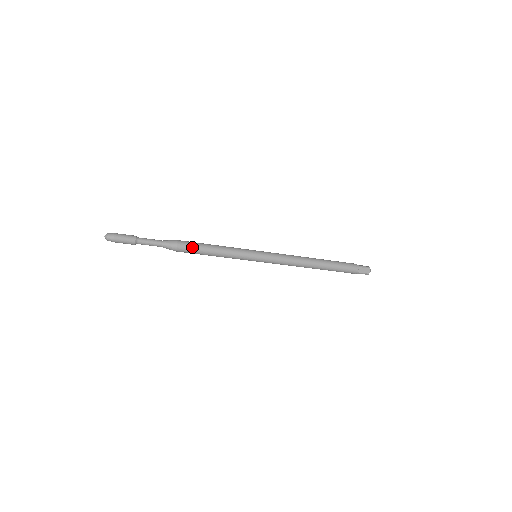
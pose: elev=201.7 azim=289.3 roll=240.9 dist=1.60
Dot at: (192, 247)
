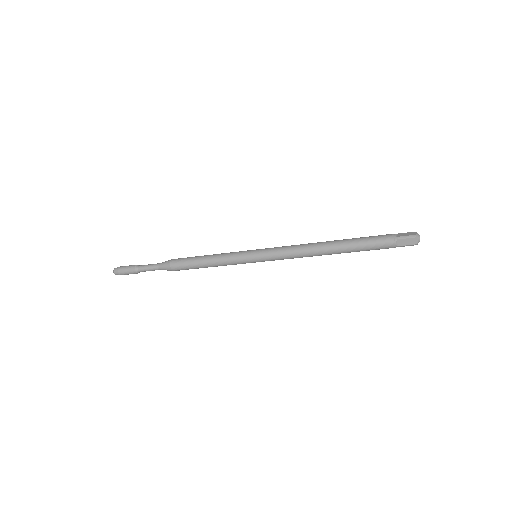
Dot at: (184, 265)
